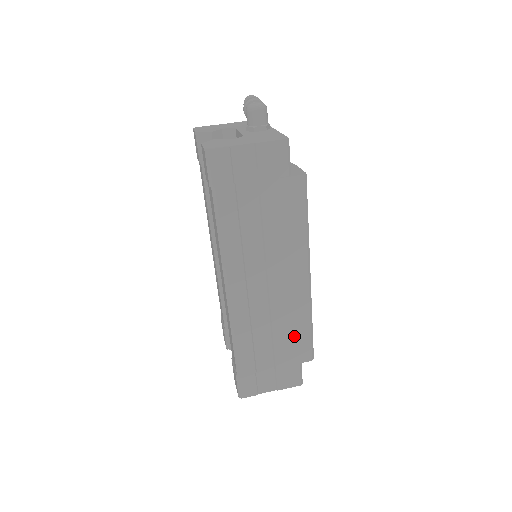
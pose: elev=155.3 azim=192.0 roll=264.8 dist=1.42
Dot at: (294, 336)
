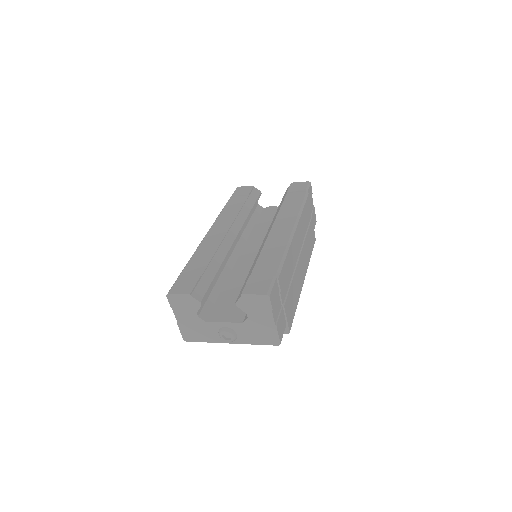
Dot at: (293, 301)
